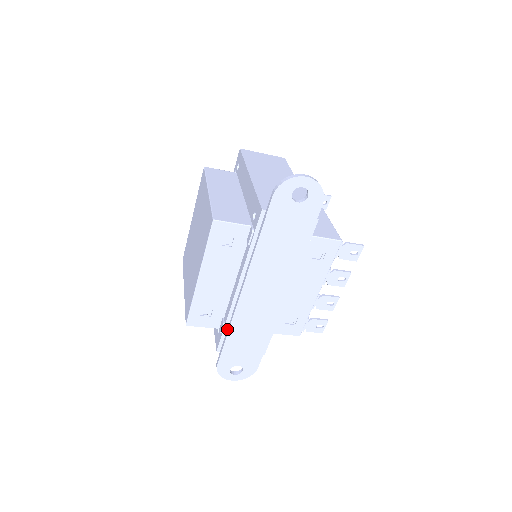
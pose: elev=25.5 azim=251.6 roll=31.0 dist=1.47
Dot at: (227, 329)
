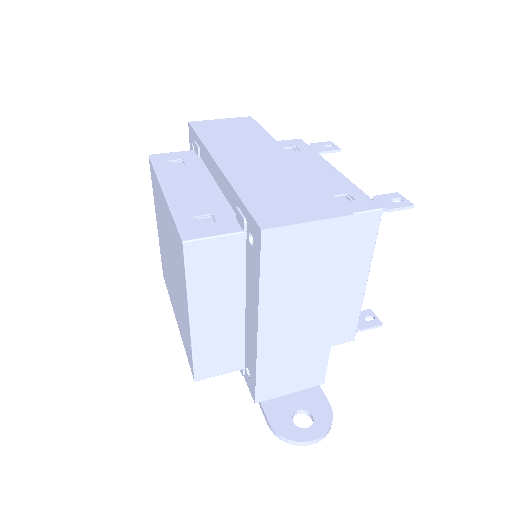
Dot at: occluded
